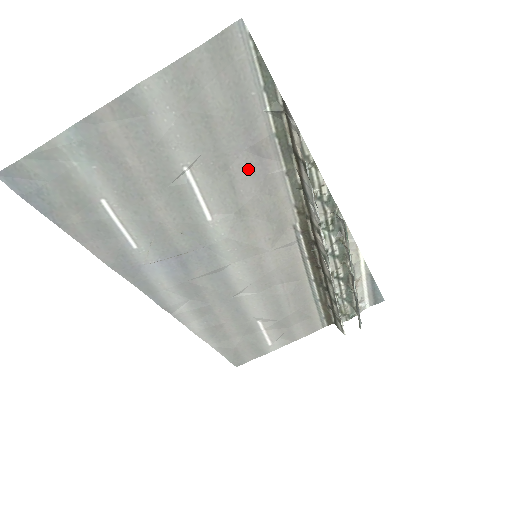
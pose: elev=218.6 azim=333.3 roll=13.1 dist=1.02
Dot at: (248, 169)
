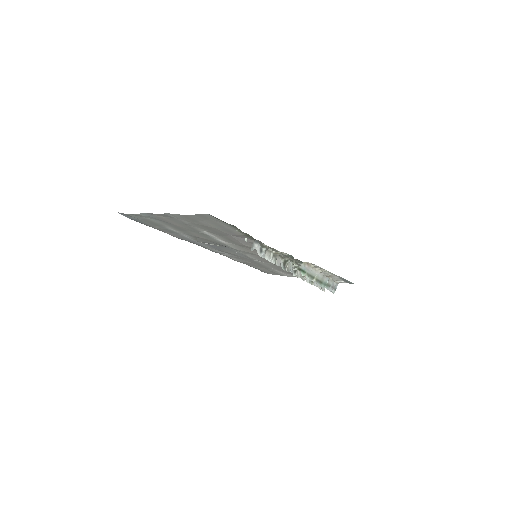
Dot at: (236, 239)
